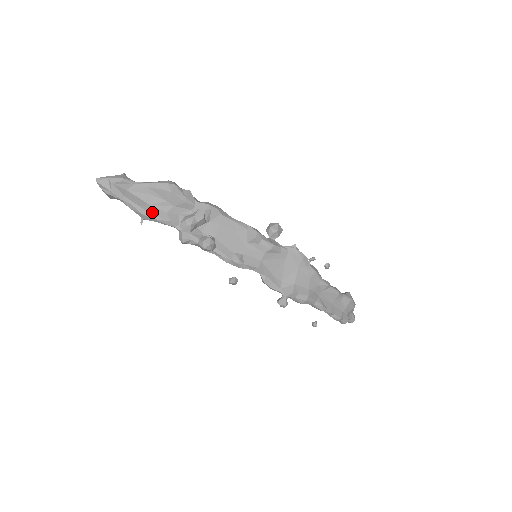
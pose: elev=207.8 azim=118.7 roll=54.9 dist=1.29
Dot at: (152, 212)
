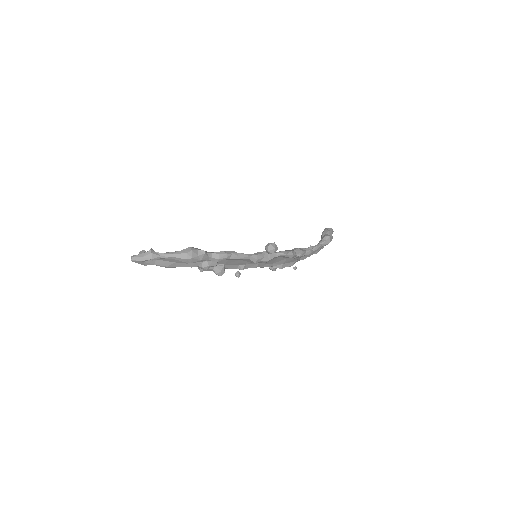
Dot at: (177, 265)
